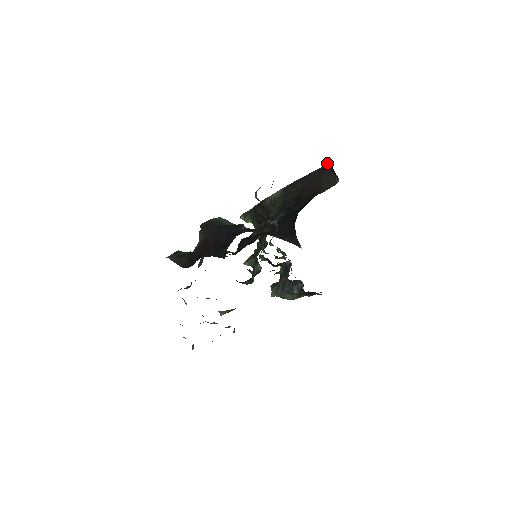
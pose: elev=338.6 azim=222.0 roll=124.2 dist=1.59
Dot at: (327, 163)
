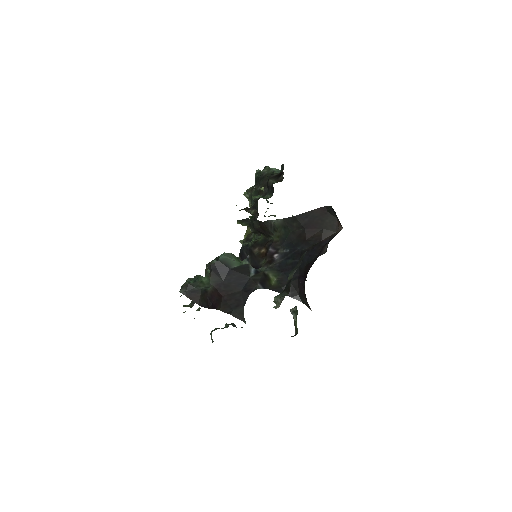
Dot at: occluded
